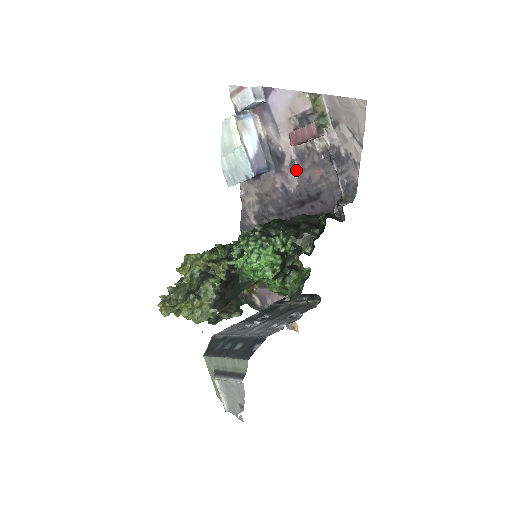
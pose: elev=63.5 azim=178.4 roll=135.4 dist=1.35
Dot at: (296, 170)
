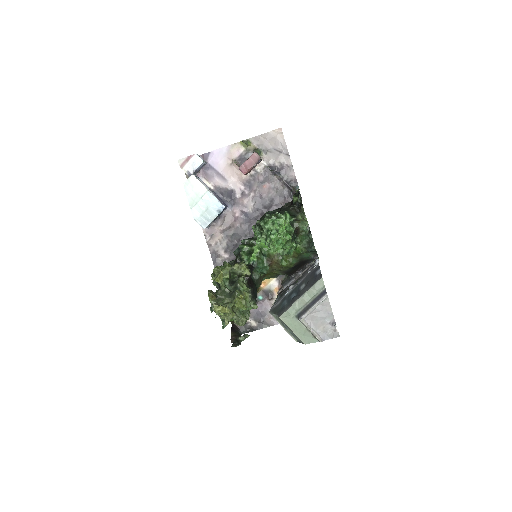
Dot at: (248, 195)
